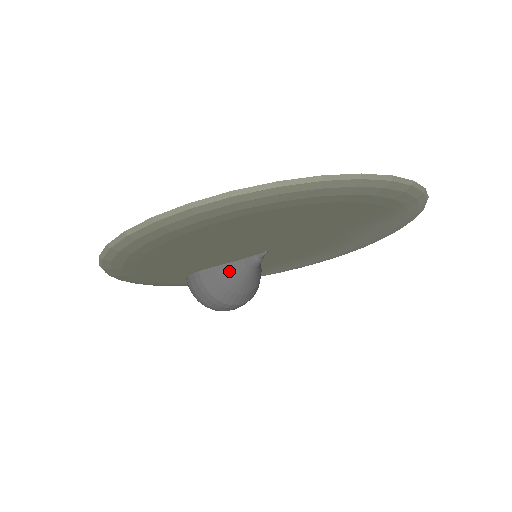
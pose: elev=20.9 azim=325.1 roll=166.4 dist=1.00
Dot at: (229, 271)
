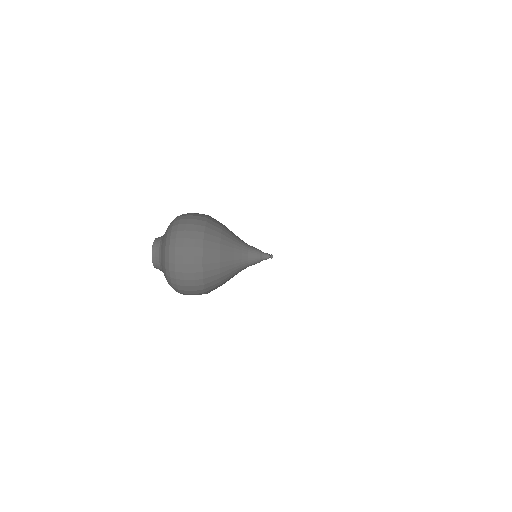
Dot at: occluded
